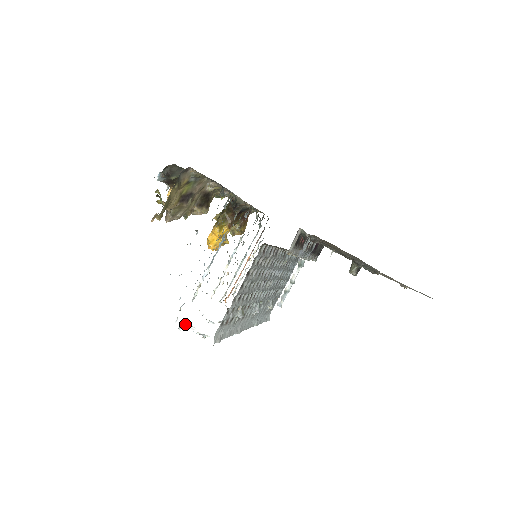
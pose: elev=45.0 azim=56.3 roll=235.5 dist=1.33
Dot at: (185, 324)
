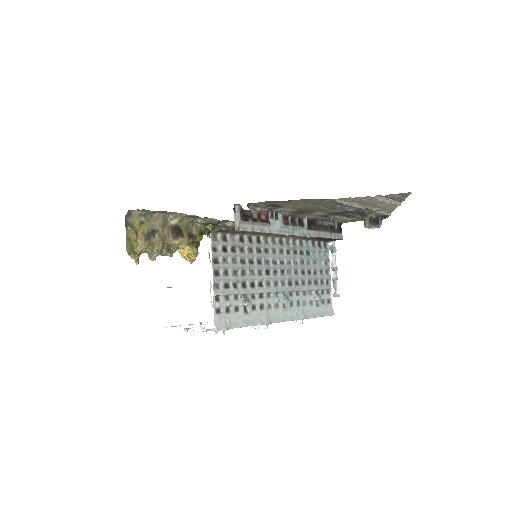
Dot at: (198, 329)
